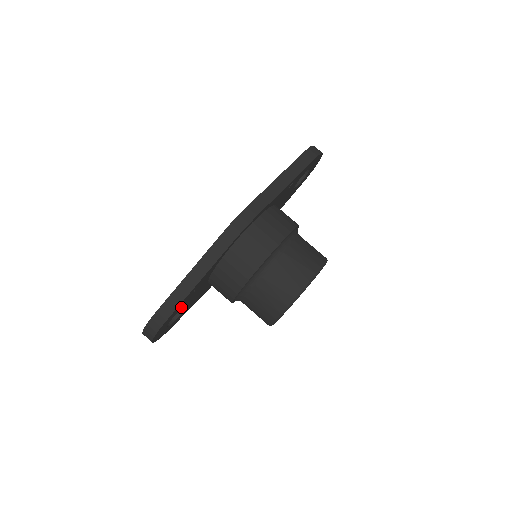
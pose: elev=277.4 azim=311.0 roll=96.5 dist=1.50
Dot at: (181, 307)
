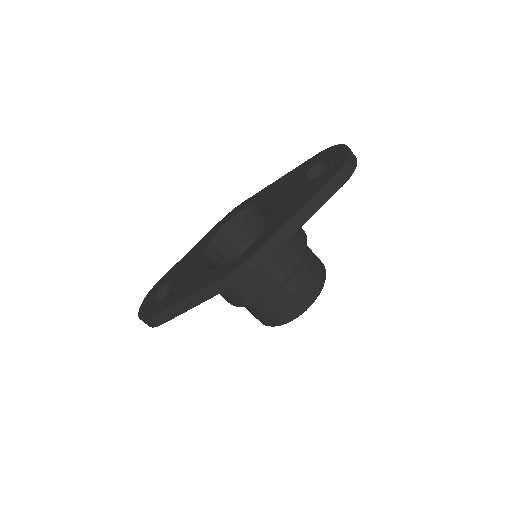
Dot at: occluded
